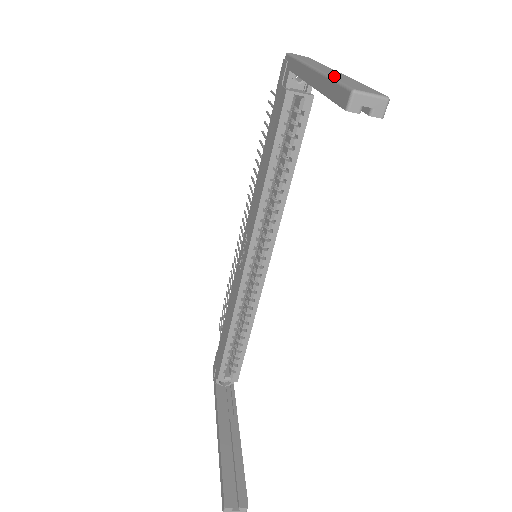
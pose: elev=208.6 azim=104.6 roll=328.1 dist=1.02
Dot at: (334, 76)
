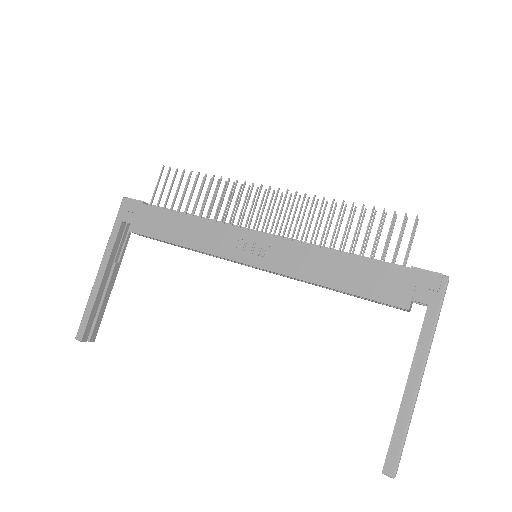
Dot at: occluded
